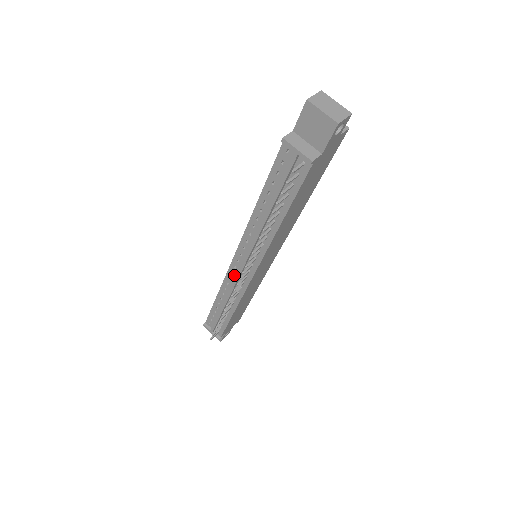
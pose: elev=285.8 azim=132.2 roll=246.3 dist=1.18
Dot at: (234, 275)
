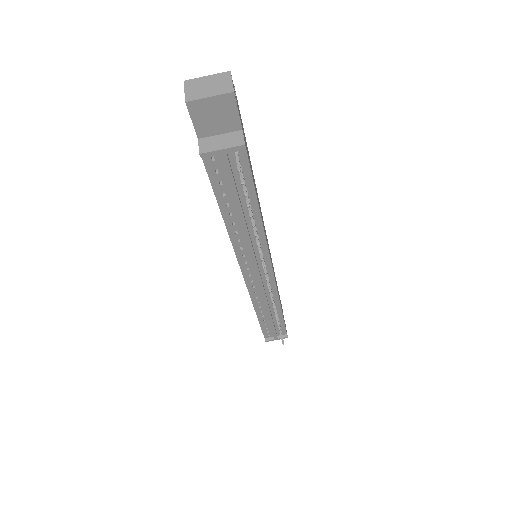
Dot at: (256, 287)
